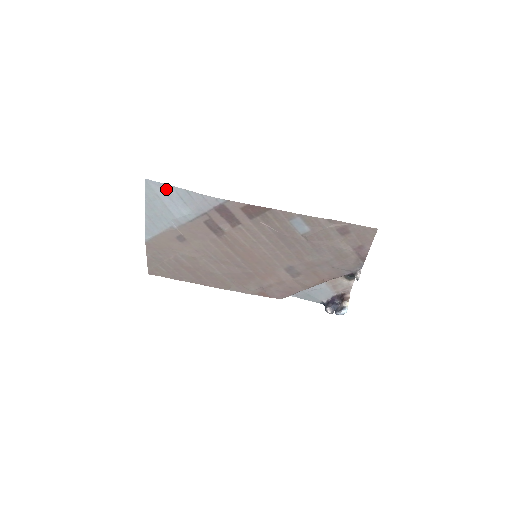
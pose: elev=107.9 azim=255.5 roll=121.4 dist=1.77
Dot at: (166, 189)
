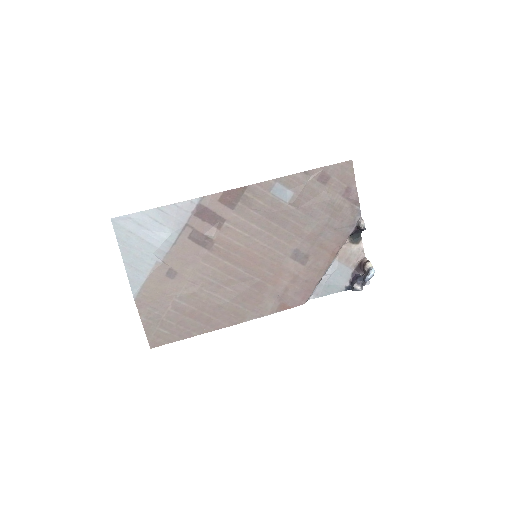
Dot at: (136, 219)
